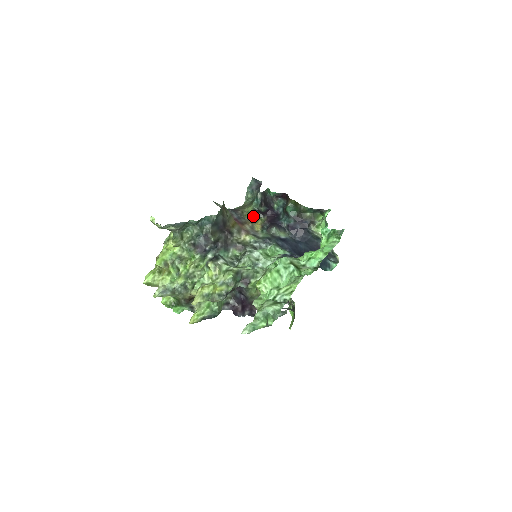
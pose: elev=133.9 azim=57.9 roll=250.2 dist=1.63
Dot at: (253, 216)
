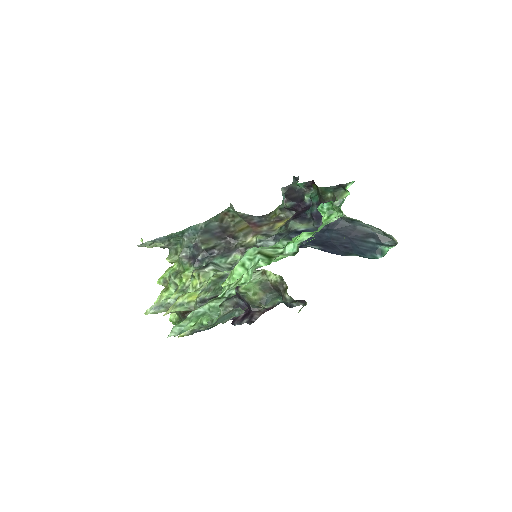
Dot at: (280, 216)
